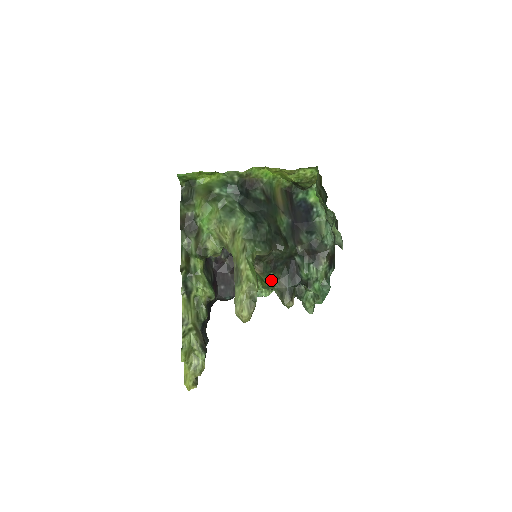
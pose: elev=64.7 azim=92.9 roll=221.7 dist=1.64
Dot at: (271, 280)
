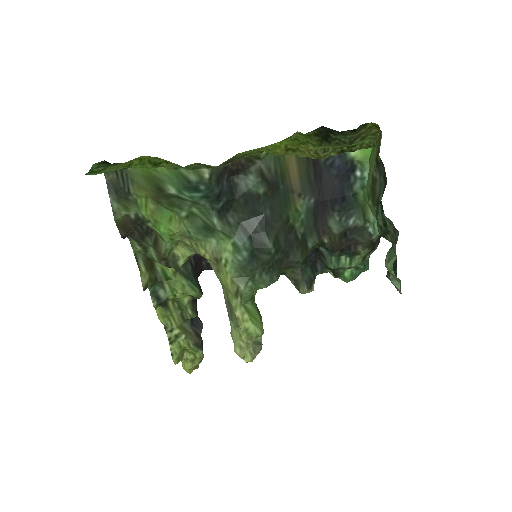
Dot at: (281, 272)
